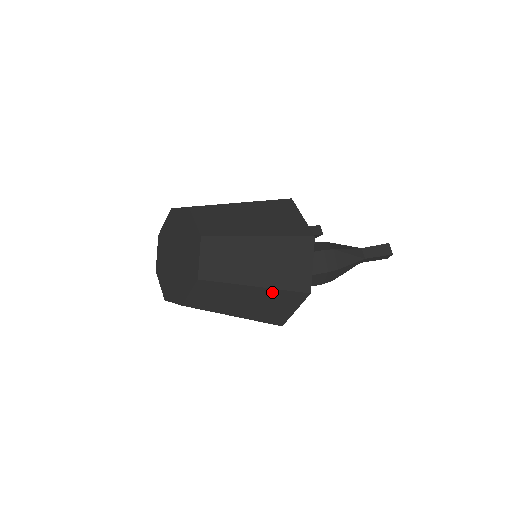
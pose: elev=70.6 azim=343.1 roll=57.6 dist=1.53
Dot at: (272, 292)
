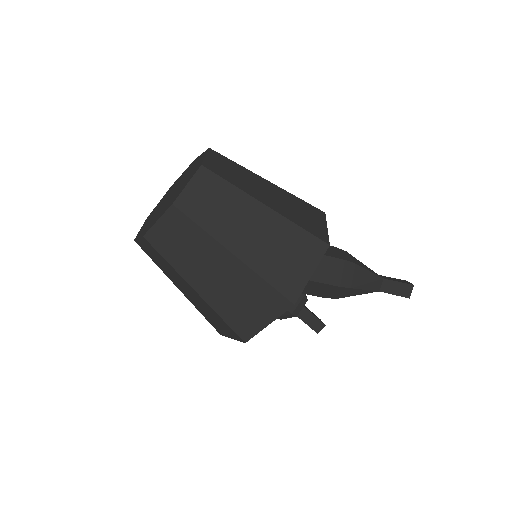
Dot at: (284, 224)
